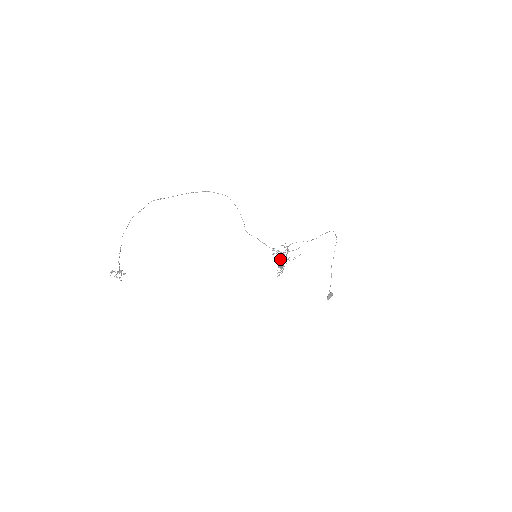
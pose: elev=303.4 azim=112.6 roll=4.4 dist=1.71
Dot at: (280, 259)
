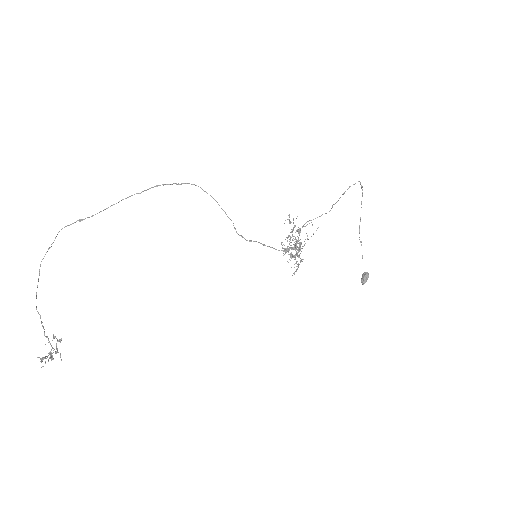
Dot at: (287, 241)
